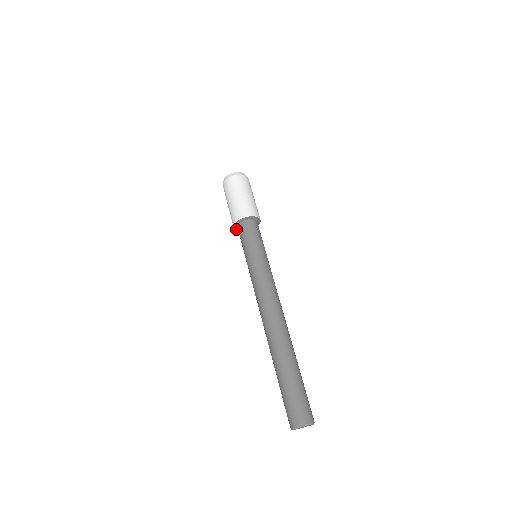
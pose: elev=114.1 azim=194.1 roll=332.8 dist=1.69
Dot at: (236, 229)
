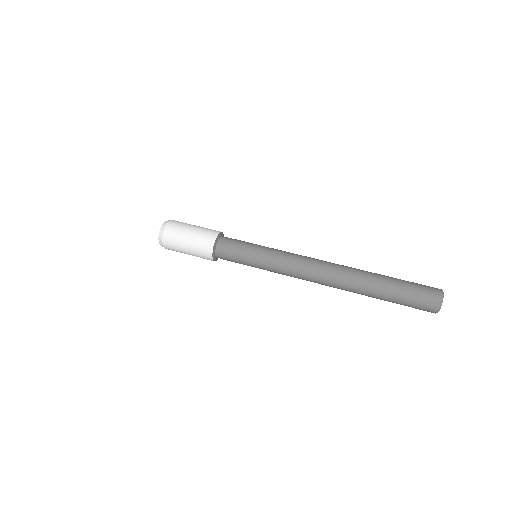
Dot at: (212, 256)
